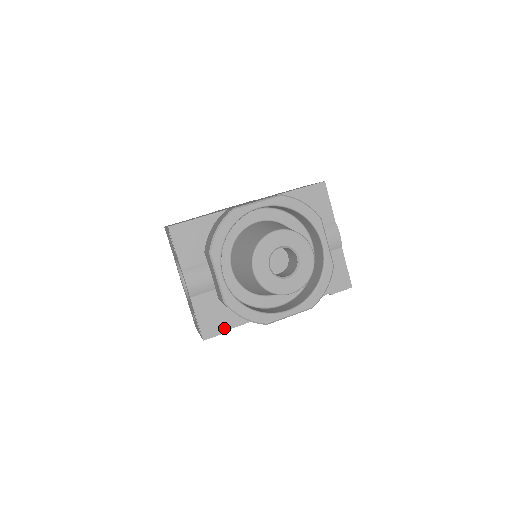
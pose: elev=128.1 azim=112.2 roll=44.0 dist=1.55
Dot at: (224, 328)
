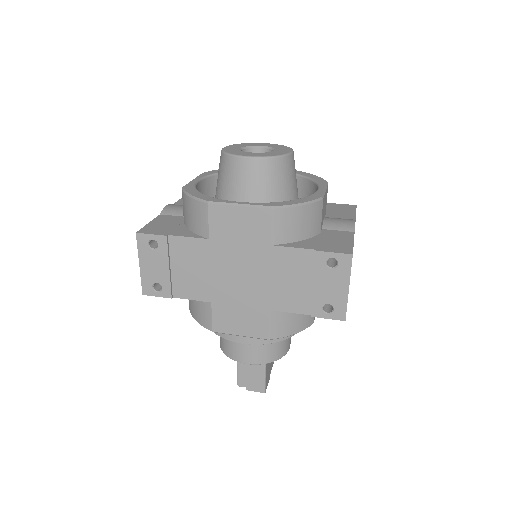
Dot at: (166, 233)
